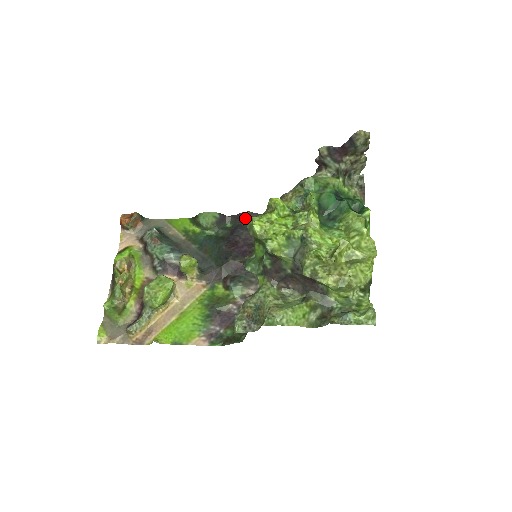
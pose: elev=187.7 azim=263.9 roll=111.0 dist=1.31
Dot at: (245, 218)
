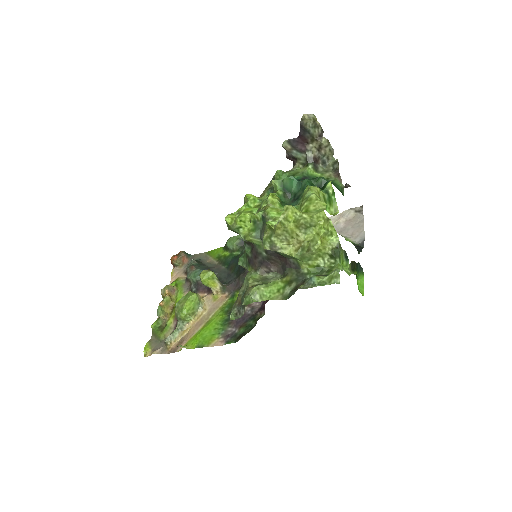
Dot at: occluded
